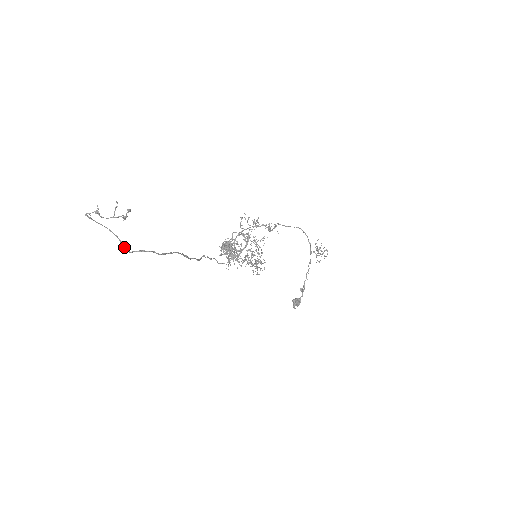
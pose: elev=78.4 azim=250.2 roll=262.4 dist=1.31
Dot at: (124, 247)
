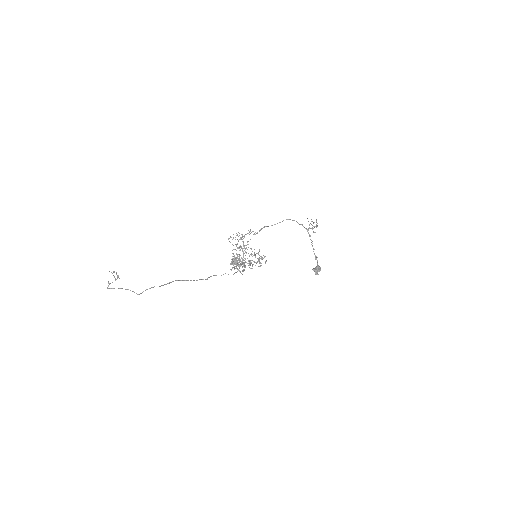
Dot at: (136, 293)
